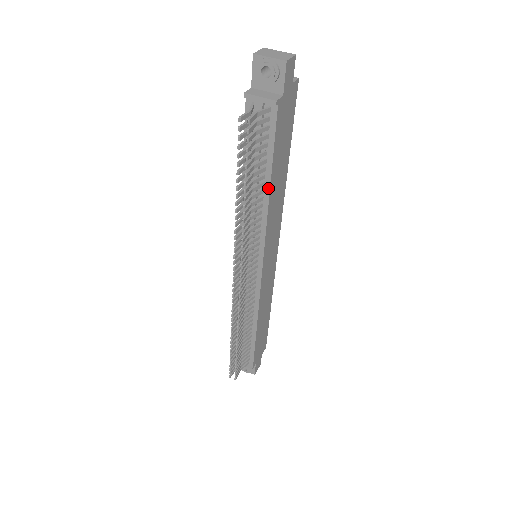
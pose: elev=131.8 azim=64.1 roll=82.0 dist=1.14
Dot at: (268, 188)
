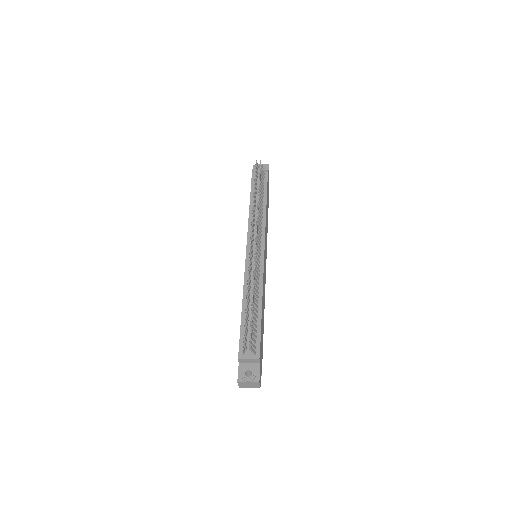
Dot at: (265, 204)
